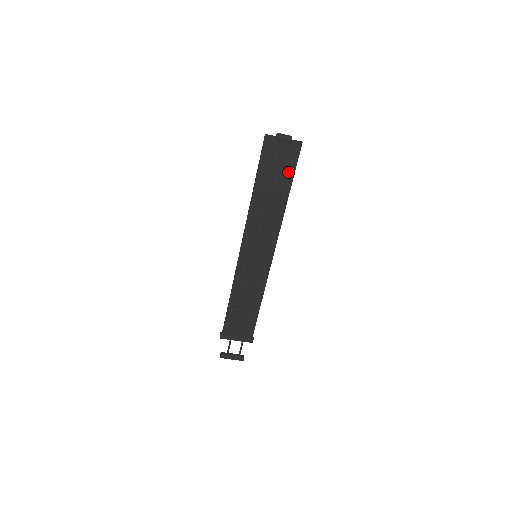
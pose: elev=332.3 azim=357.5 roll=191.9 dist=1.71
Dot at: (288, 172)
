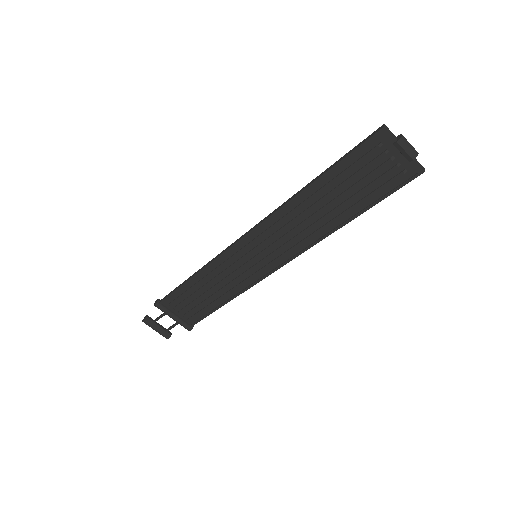
Dot at: (374, 194)
